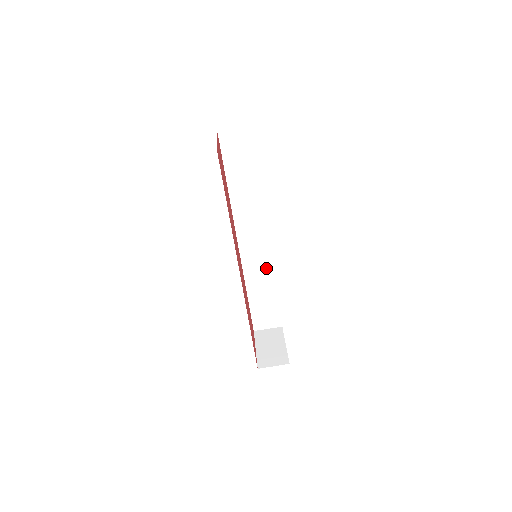
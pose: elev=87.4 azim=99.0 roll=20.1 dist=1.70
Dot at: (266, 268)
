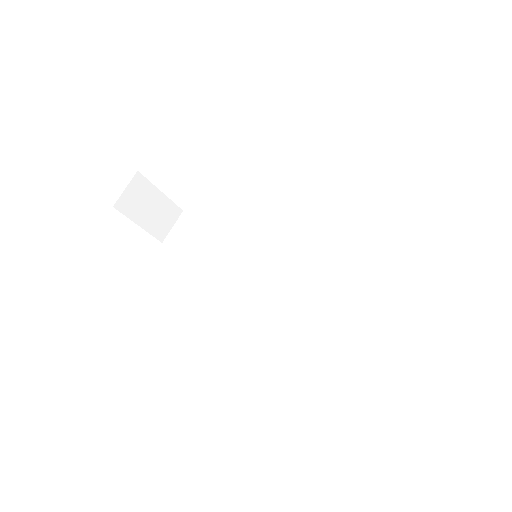
Dot at: (320, 282)
